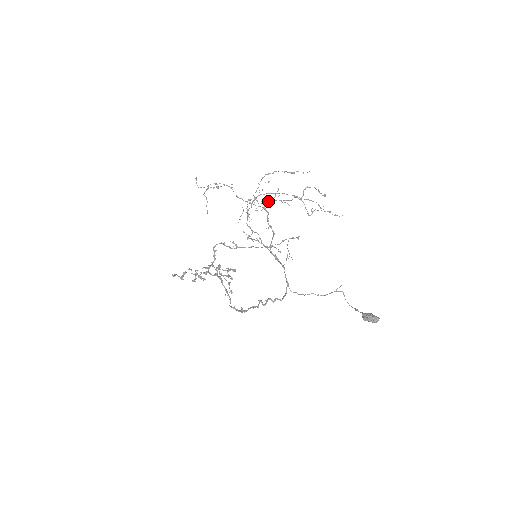
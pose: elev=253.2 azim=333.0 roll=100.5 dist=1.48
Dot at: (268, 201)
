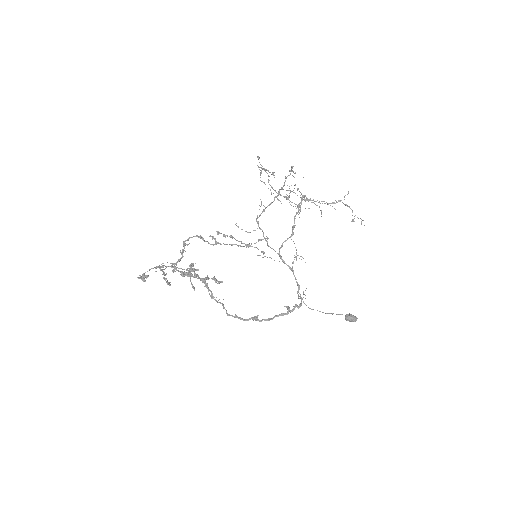
Dot at: occluded
